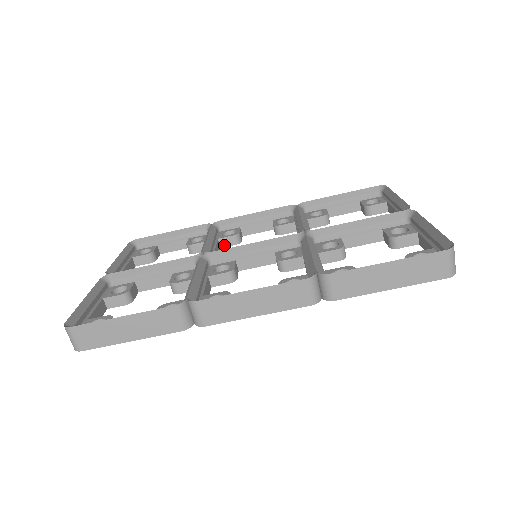
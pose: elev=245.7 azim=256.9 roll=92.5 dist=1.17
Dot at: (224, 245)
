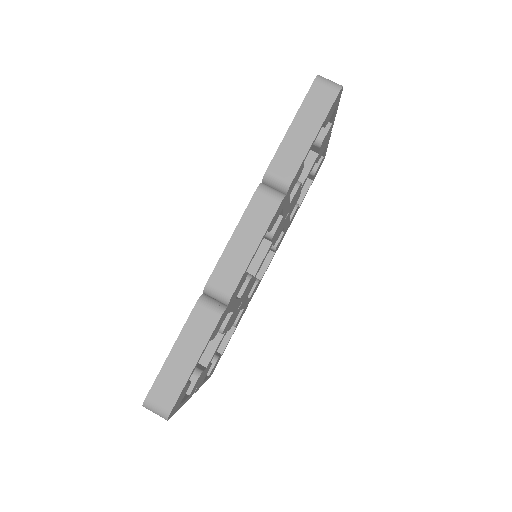
Dot at: (249, 294)
